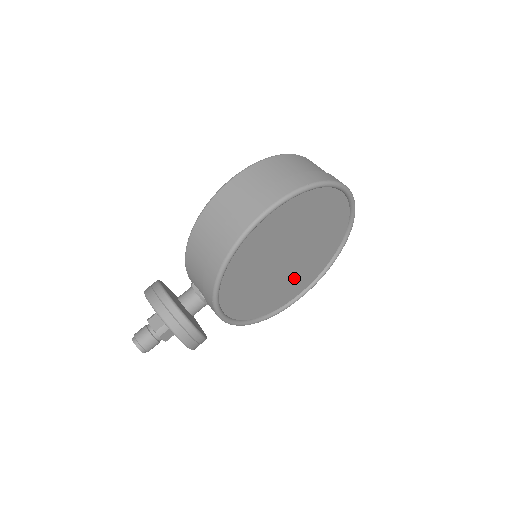
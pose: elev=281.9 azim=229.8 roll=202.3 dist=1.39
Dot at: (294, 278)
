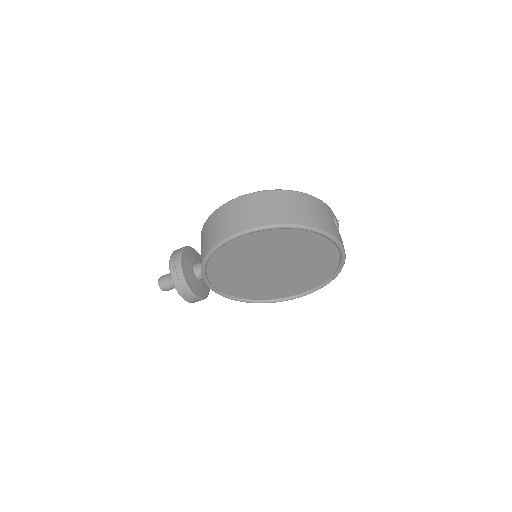
Dot at: (286, 283)
